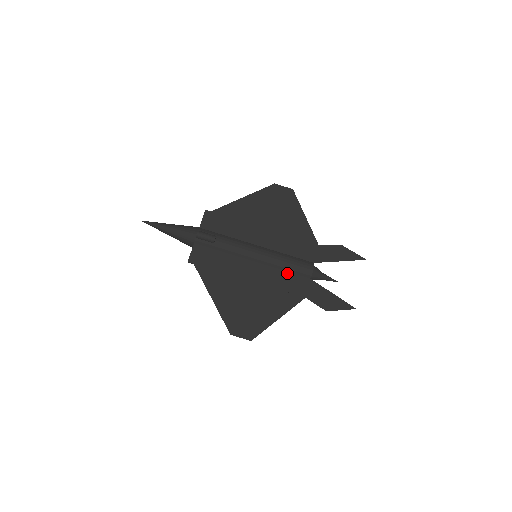
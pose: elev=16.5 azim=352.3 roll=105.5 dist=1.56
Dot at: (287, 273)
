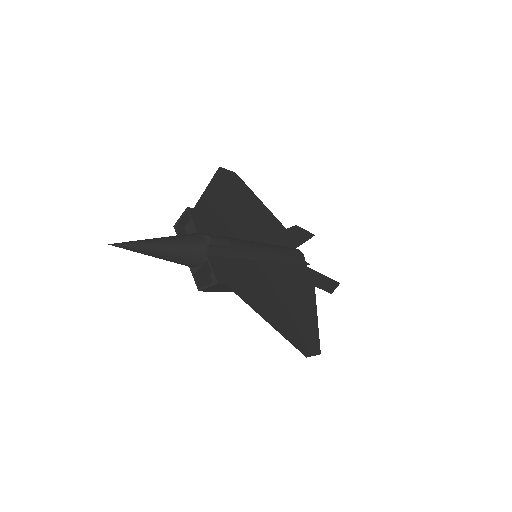
Dot at: (290, 265)
